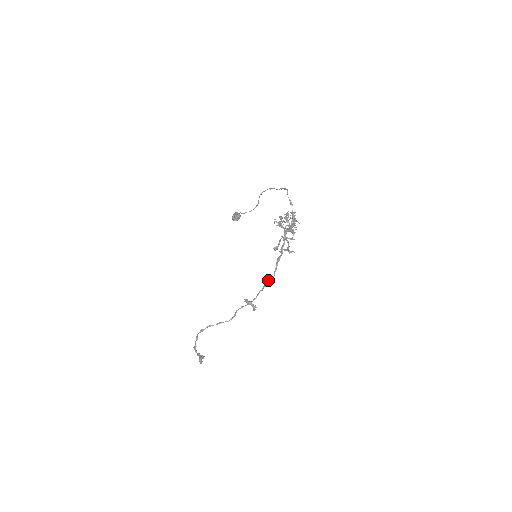
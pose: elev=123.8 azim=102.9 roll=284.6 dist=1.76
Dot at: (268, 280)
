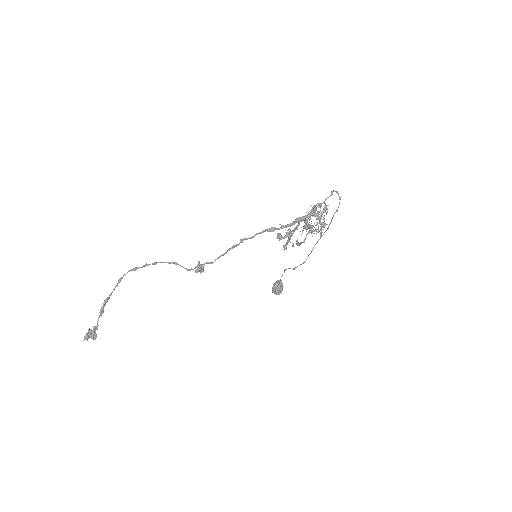
Dot at: (241, 240)
